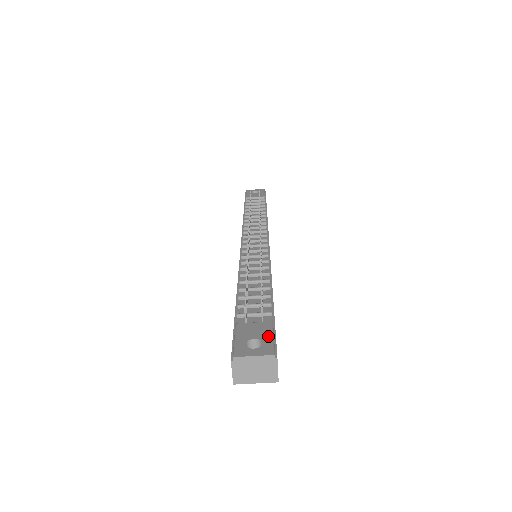
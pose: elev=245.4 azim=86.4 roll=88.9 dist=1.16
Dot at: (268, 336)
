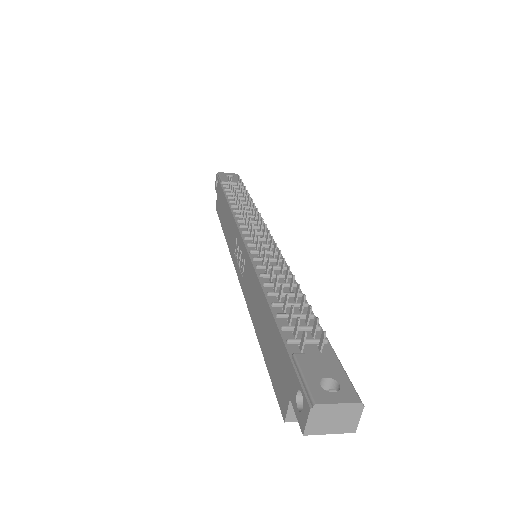
Dot at: (341, 374)
